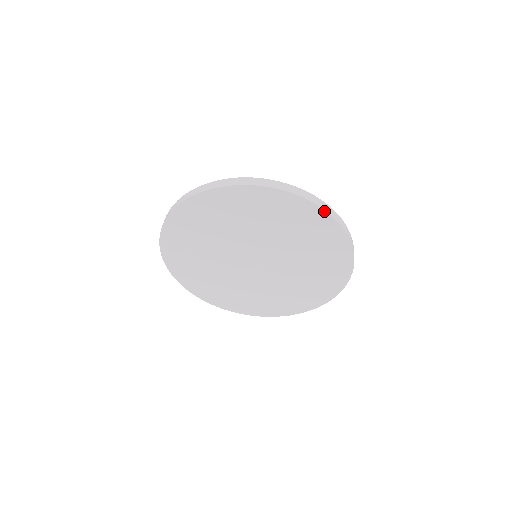
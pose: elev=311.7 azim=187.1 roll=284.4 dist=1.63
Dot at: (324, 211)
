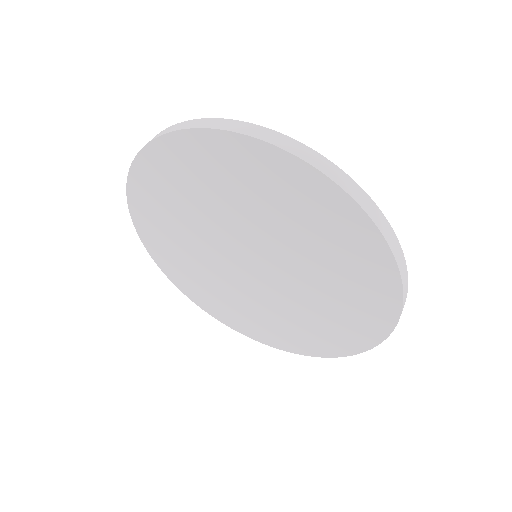
Dot at: (264, 143)
